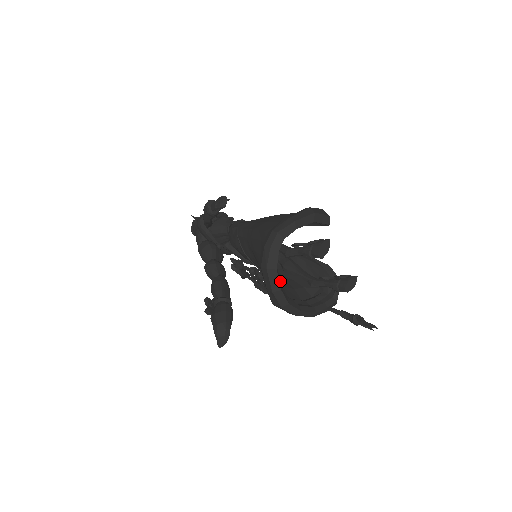
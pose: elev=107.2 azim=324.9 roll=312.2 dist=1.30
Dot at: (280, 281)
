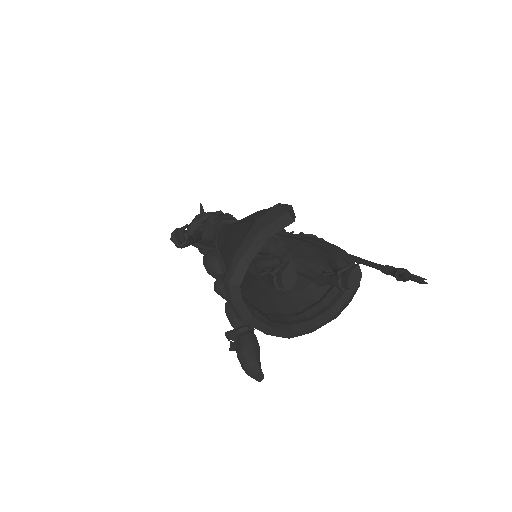
Dot at: occluded
